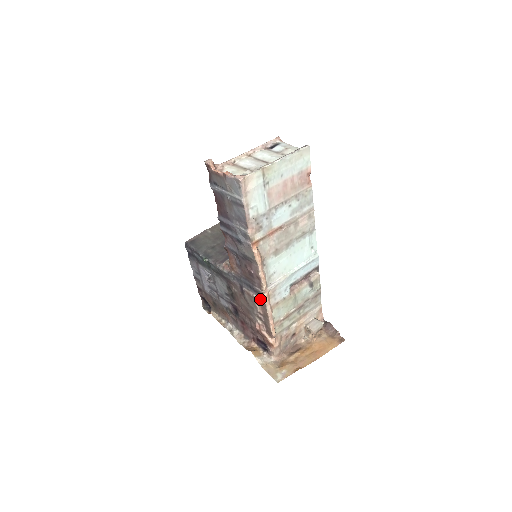
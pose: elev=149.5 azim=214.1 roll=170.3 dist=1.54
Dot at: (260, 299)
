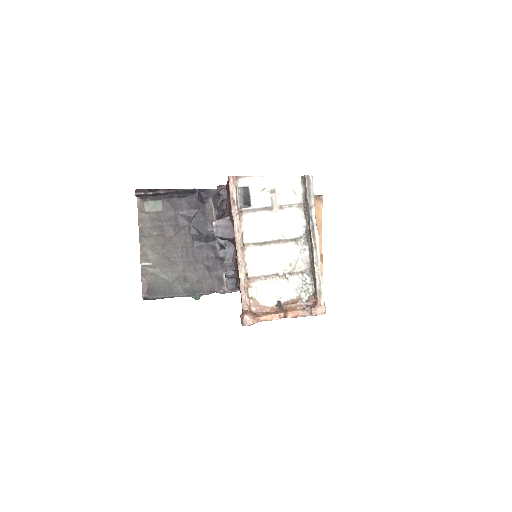
Dot at: occluded
